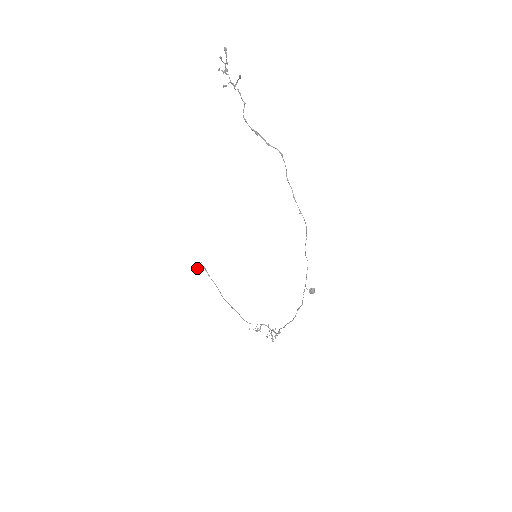
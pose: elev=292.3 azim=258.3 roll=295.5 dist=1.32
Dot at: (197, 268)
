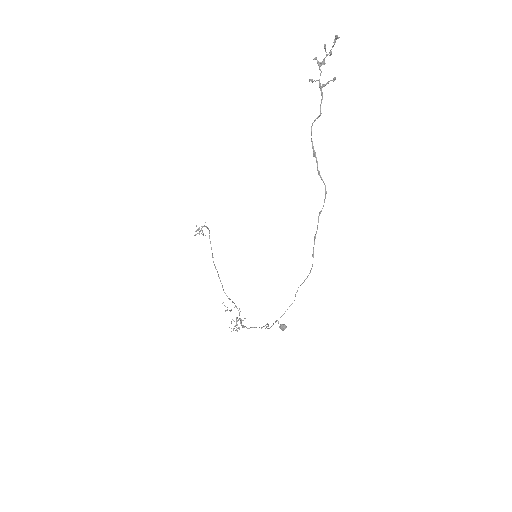
Dot at: (198, 230)
